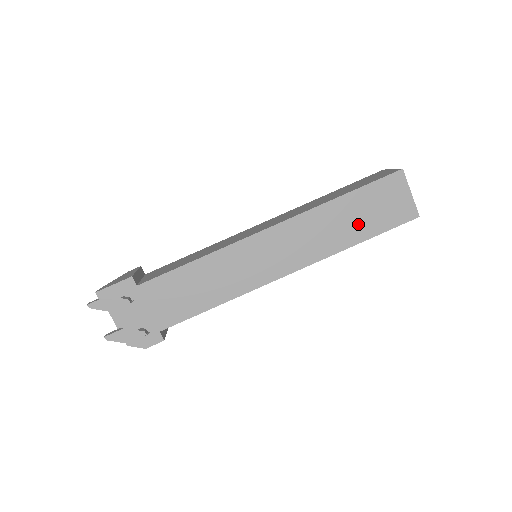
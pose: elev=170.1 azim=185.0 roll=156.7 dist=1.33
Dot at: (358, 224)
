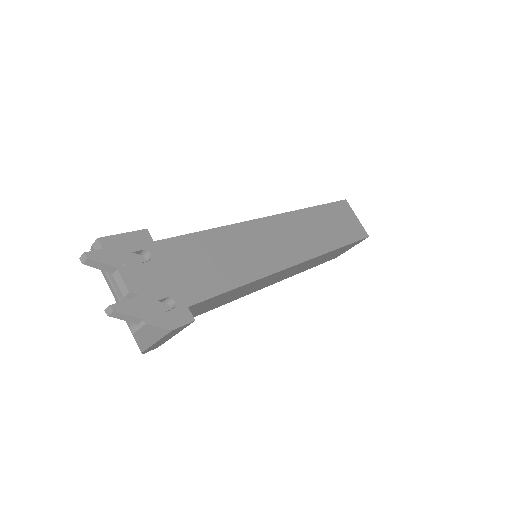
Dot at: (335, 231)
